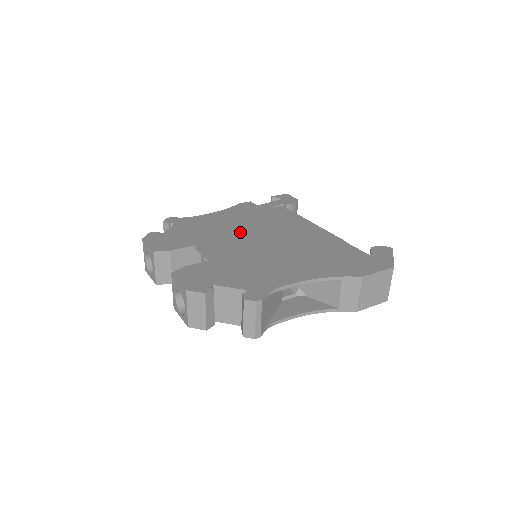
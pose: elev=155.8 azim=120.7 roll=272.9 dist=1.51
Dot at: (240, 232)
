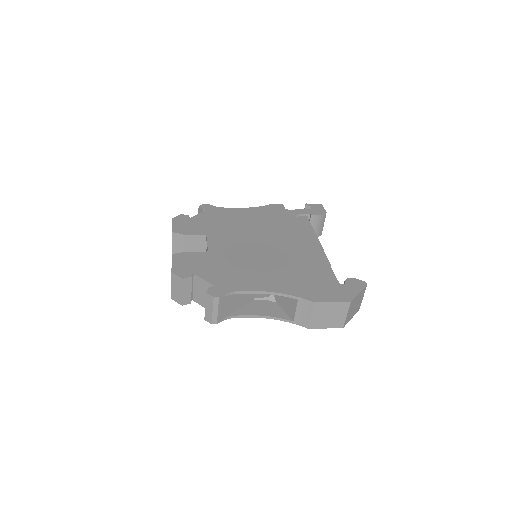
Dot at: (250, 232)
